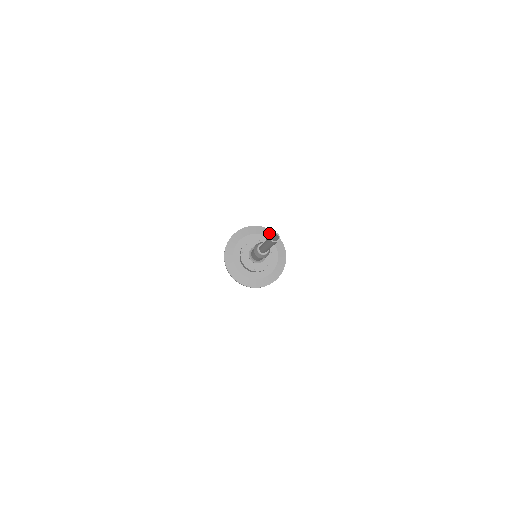
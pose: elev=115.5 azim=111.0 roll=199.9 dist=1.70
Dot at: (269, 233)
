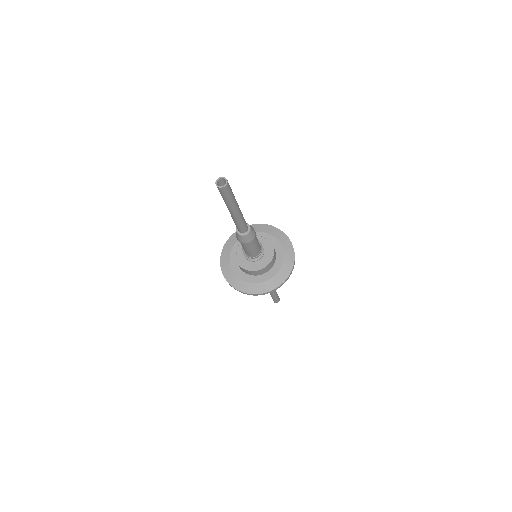
Dot at: (272, 230)
